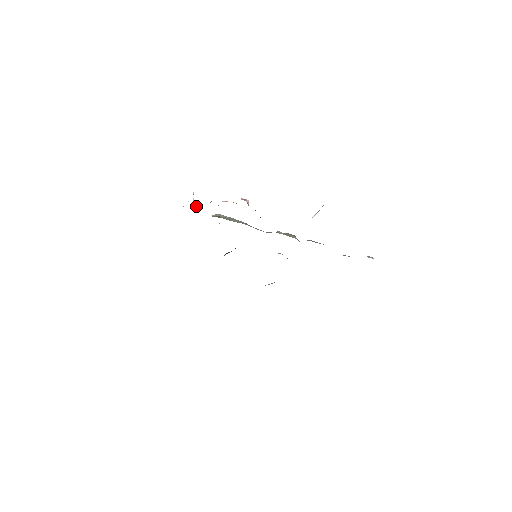
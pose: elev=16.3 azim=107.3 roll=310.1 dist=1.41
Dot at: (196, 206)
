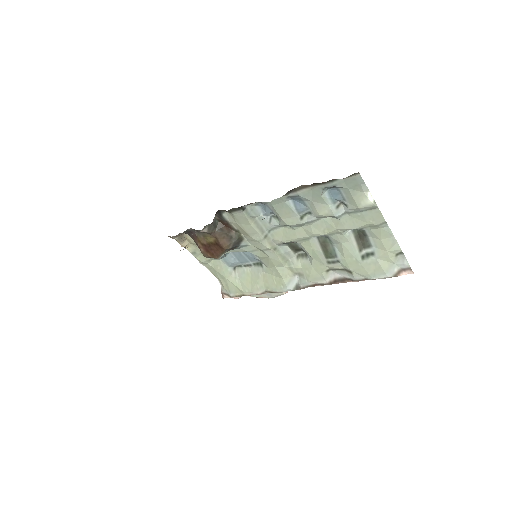
Dot at: (223, 295)
